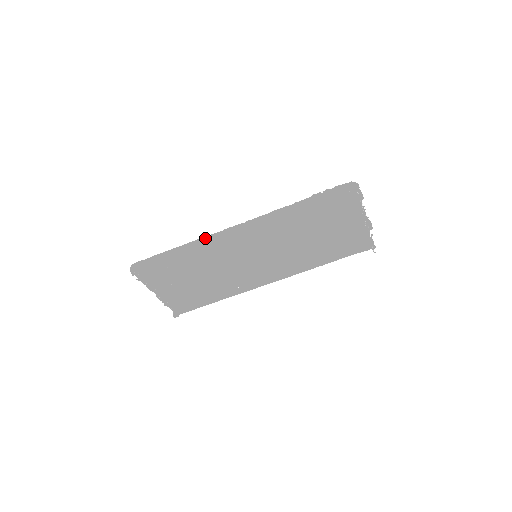
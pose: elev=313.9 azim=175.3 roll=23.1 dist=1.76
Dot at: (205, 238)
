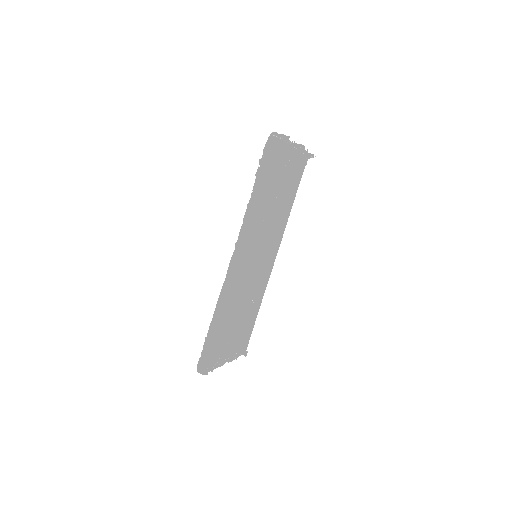
Dot at: (221, 291)
